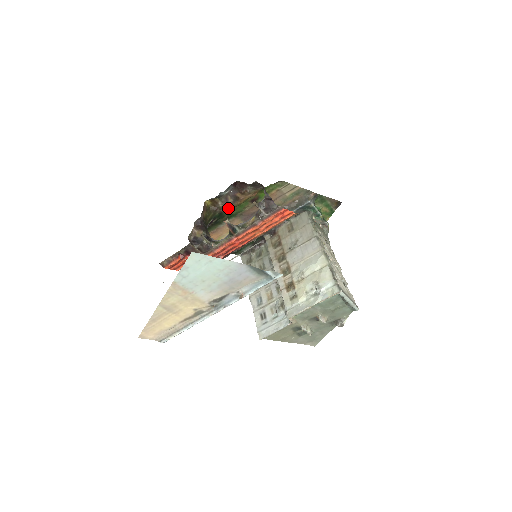
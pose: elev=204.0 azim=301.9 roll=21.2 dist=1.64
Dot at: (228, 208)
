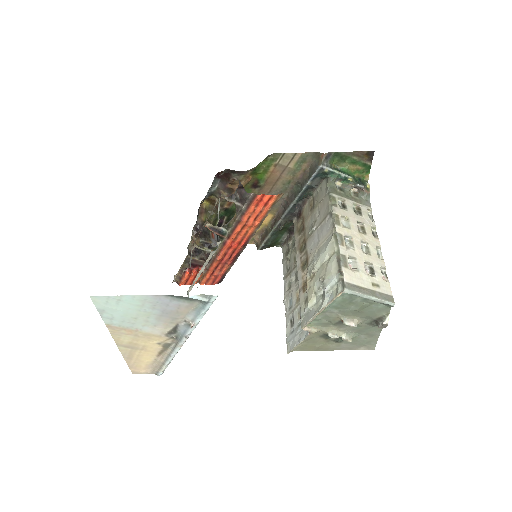
Dot at: (230, 202)
